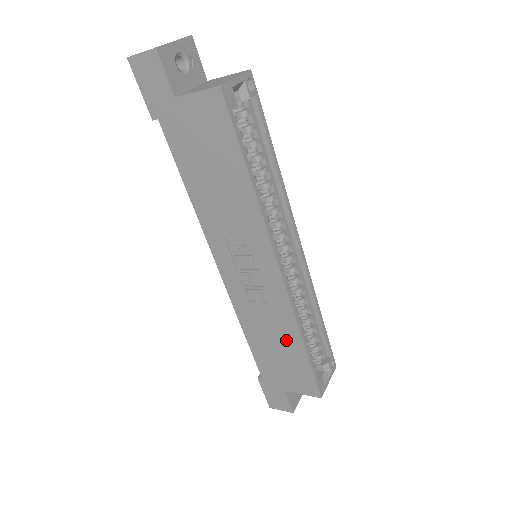
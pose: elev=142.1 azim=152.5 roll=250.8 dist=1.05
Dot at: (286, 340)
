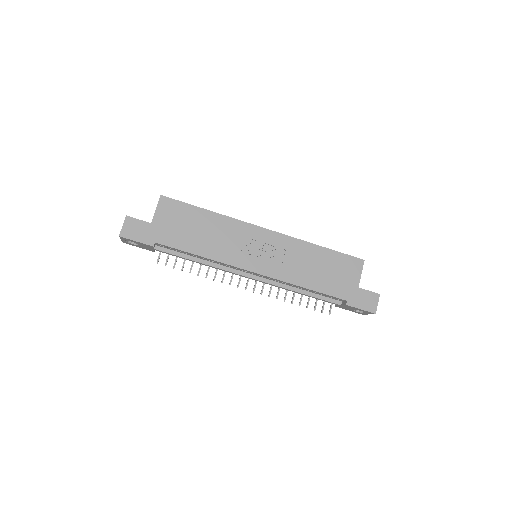
Dot at: (315, 257)
